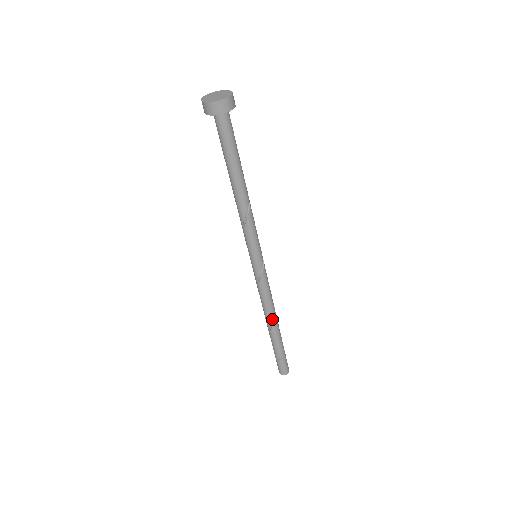
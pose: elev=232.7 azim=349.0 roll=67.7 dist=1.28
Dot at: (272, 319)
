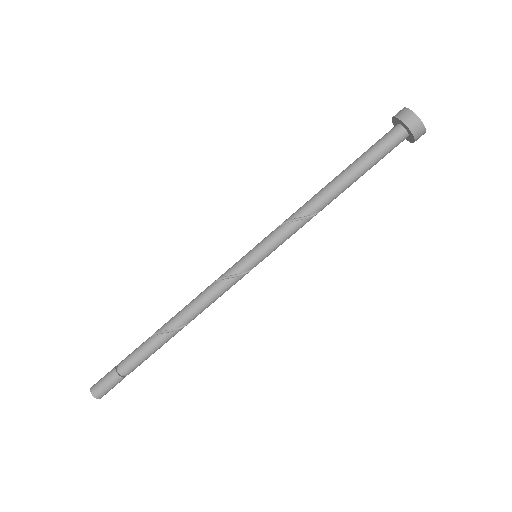
Dot at: (180, 325)
